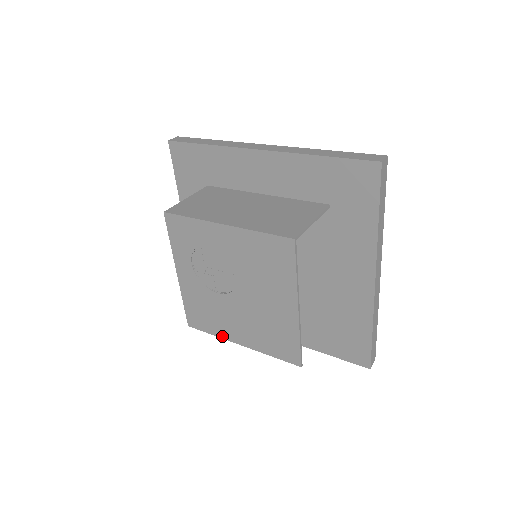
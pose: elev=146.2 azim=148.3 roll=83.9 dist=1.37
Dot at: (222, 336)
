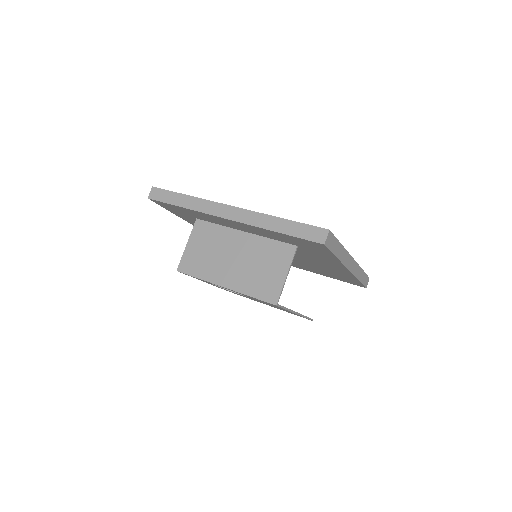
Dot at: (254, 300)
